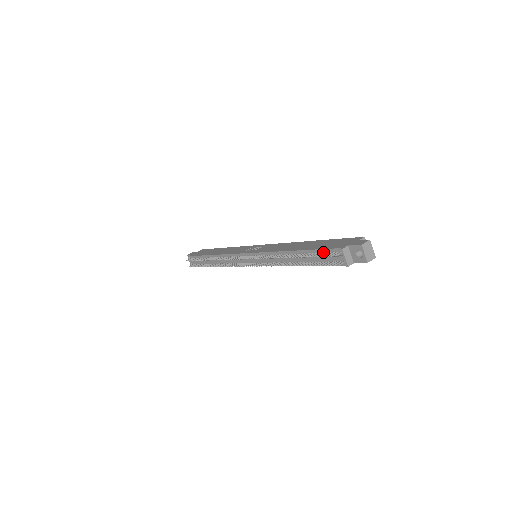
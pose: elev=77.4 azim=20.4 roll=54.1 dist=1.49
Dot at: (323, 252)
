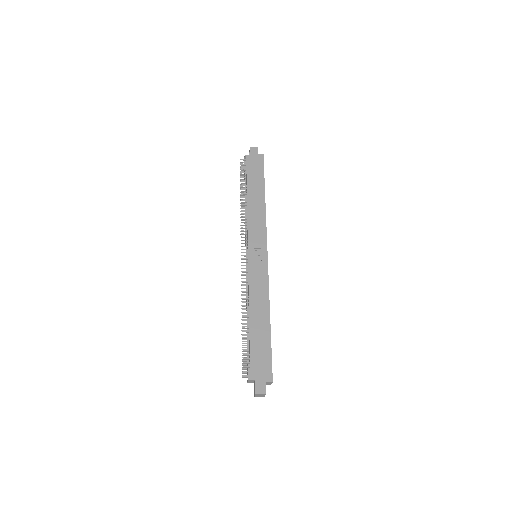
Dot at: (250, 355)
